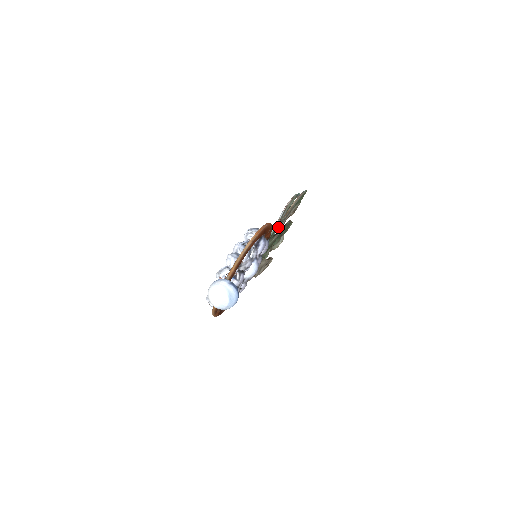
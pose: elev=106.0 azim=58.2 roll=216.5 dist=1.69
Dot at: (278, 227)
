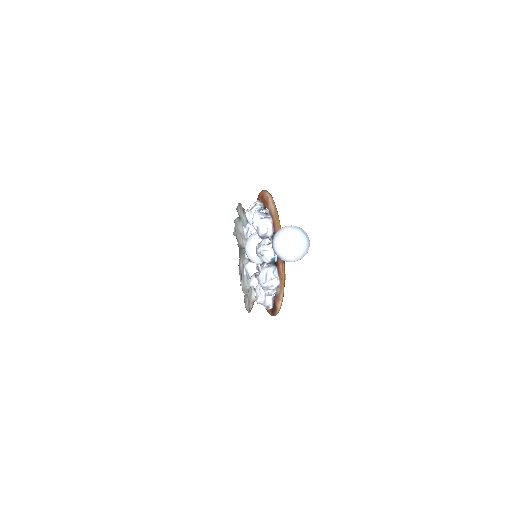
Dot at: occluded
